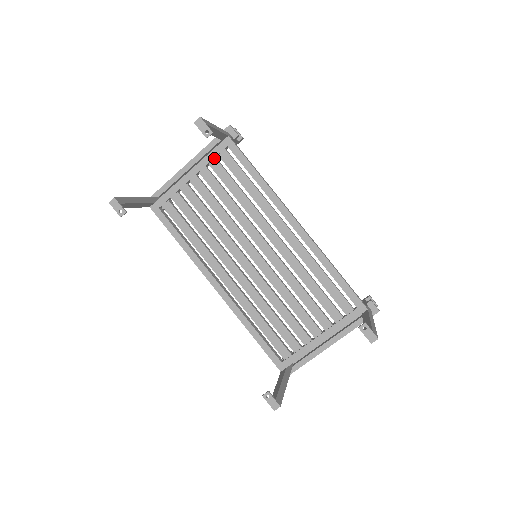
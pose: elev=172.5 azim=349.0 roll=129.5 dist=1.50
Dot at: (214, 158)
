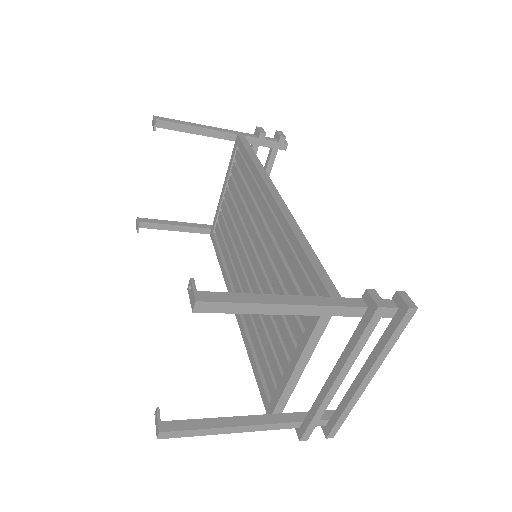
Dot at: (233, 163)
